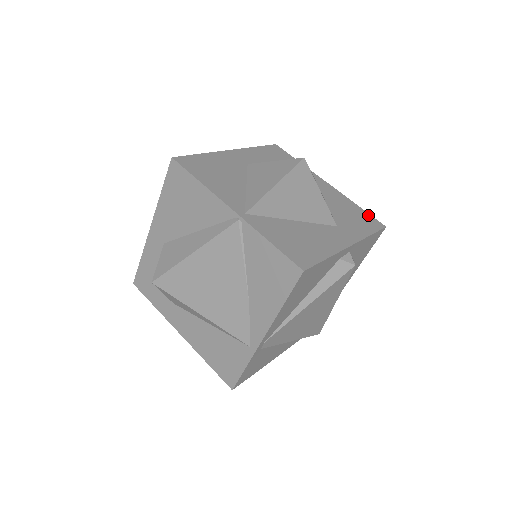
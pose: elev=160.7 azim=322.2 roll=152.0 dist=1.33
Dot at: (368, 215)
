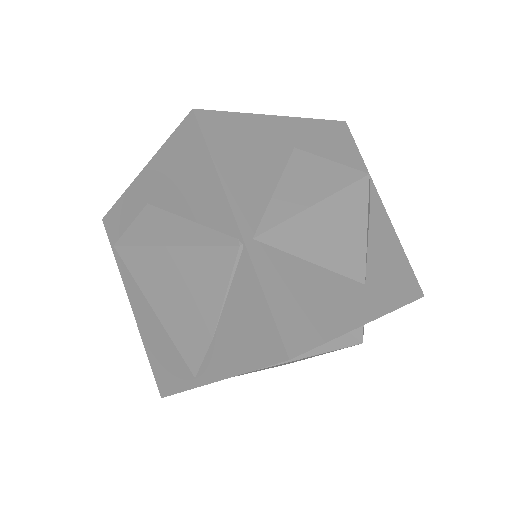
Dot at: (411, 272)
